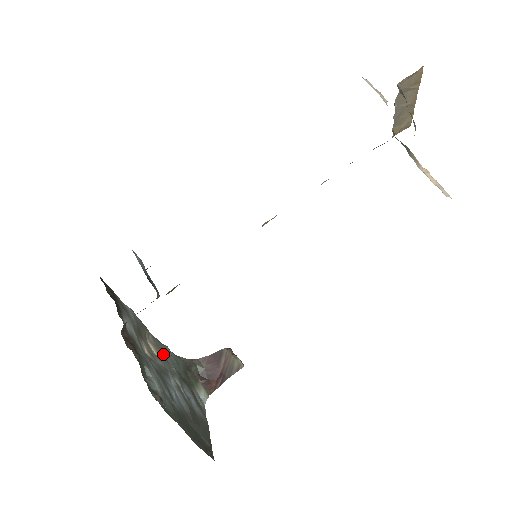
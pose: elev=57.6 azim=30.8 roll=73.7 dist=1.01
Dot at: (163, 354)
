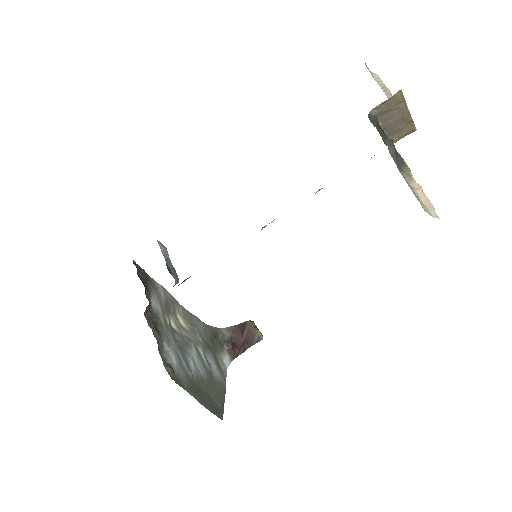
Dot at: (191, 325)
